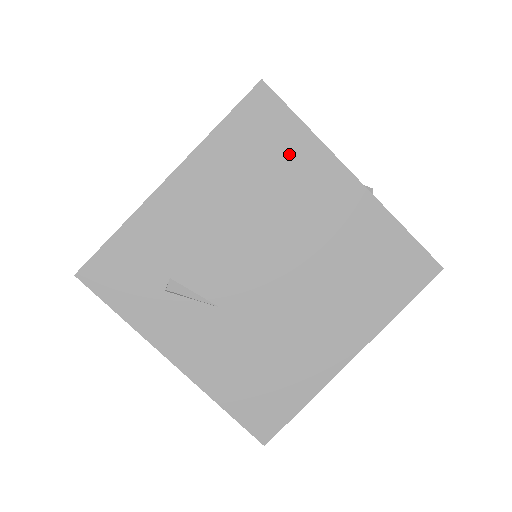
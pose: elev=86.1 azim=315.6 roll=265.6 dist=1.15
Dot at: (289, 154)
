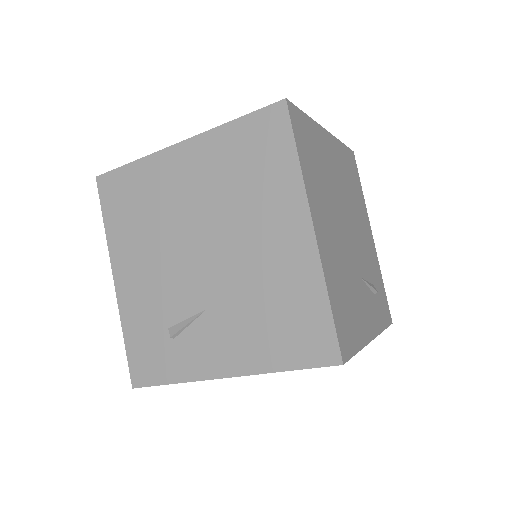
Dot at: (141, 185)
